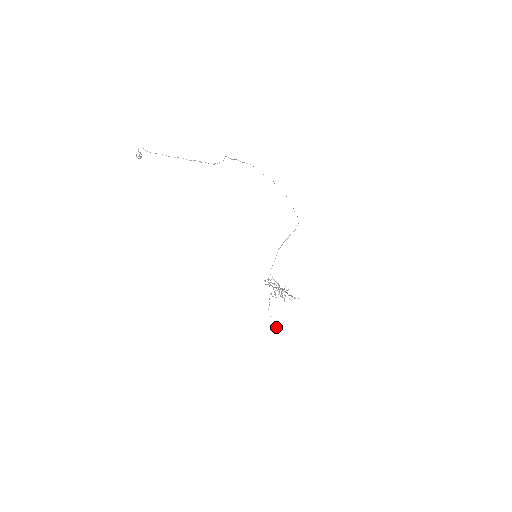
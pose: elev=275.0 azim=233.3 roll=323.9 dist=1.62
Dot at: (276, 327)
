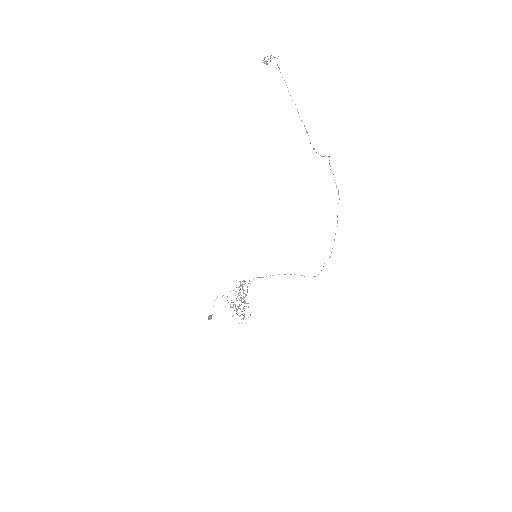
Dot at: (209, 315)
